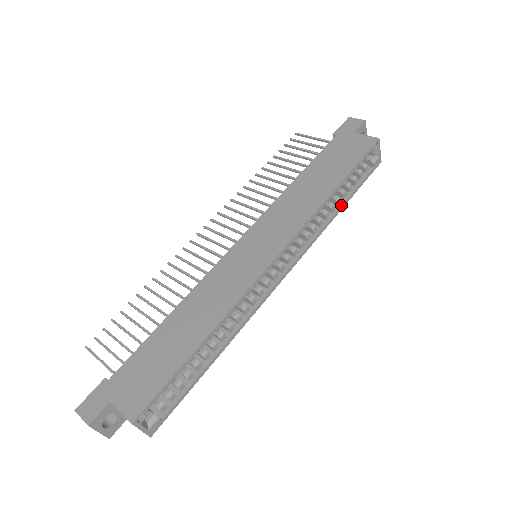
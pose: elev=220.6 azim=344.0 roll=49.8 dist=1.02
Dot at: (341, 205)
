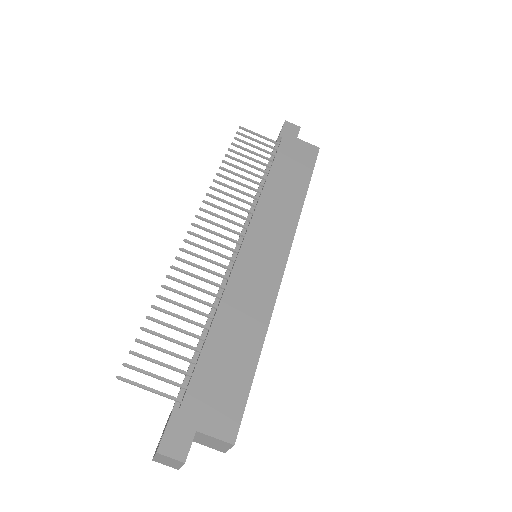
Dot at: occluded
